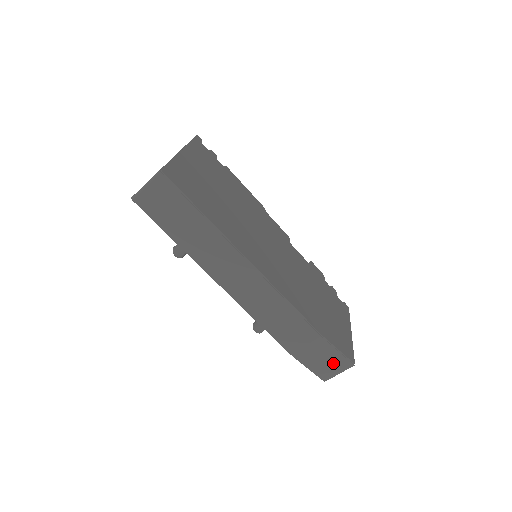
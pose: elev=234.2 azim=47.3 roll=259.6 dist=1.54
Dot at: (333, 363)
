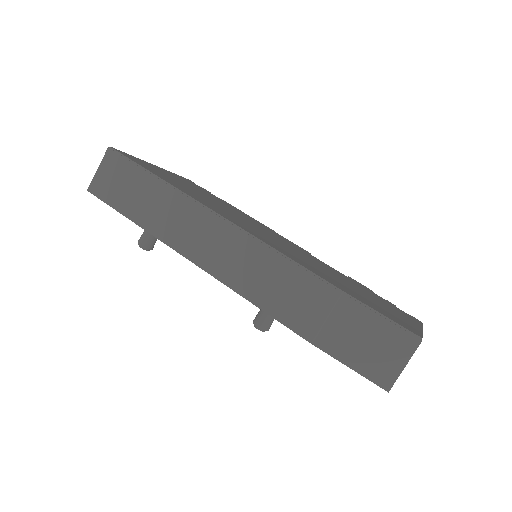
Dot at: (384, 345)
